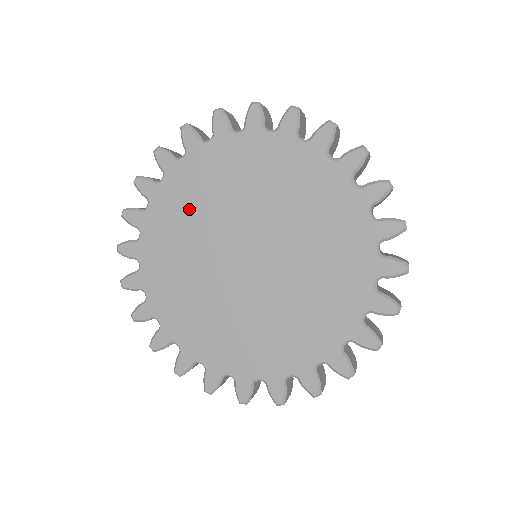
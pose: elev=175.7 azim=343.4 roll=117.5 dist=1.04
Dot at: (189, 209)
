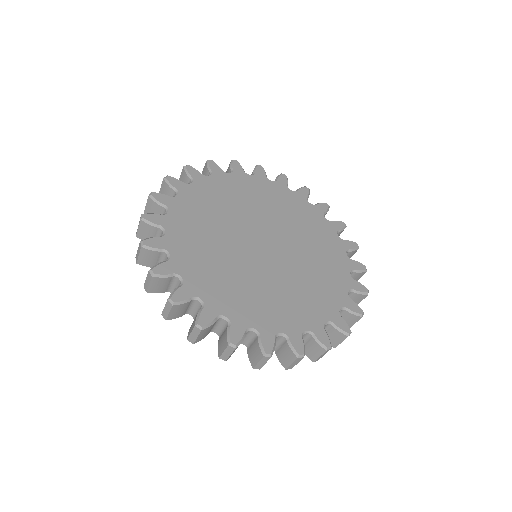
Dot at: (206, 214)
